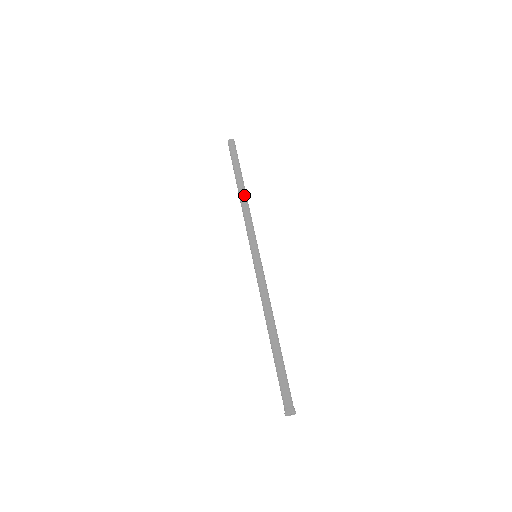
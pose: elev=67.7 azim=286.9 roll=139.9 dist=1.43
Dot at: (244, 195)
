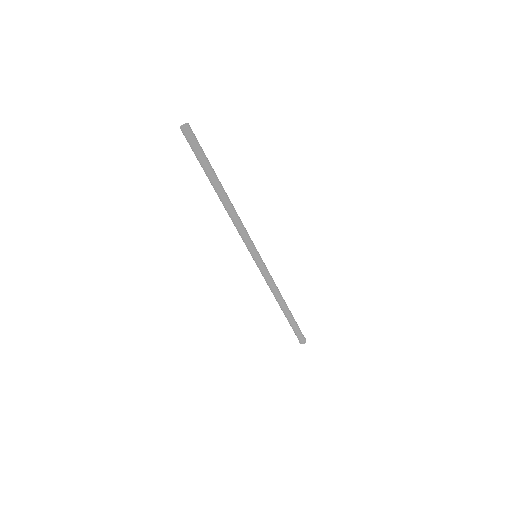
Dot at: (227, 204)
